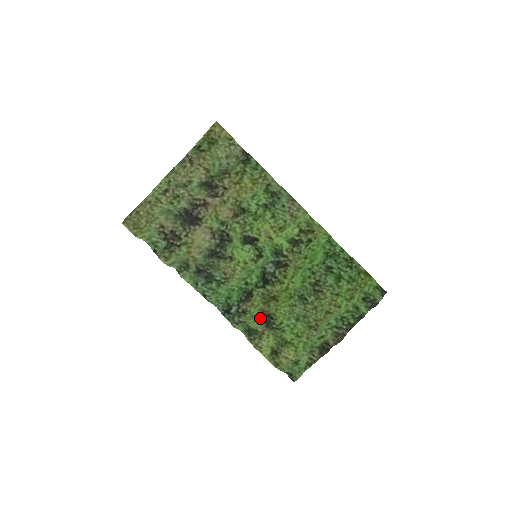
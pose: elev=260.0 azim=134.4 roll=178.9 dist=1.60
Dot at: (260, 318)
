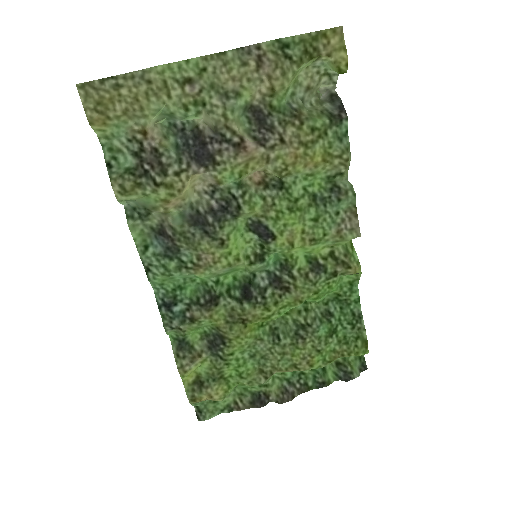
Dot at: (206, 332)
